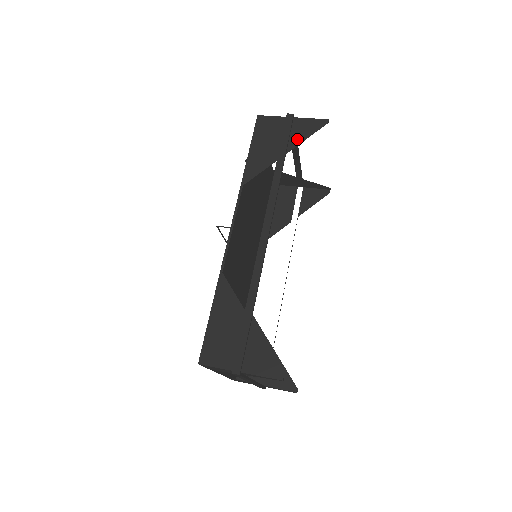
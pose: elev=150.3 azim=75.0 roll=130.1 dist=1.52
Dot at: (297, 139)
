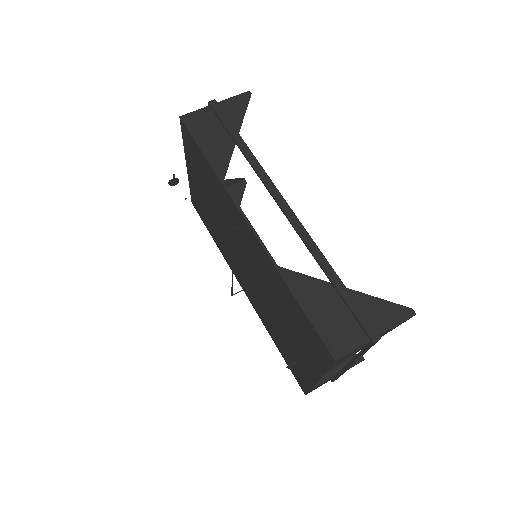
Dot at: (237, 118)
